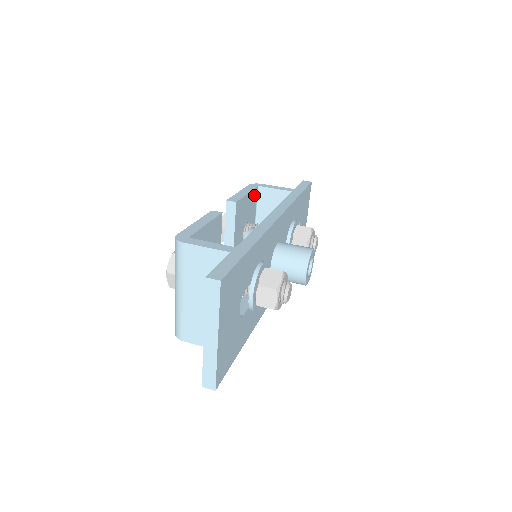
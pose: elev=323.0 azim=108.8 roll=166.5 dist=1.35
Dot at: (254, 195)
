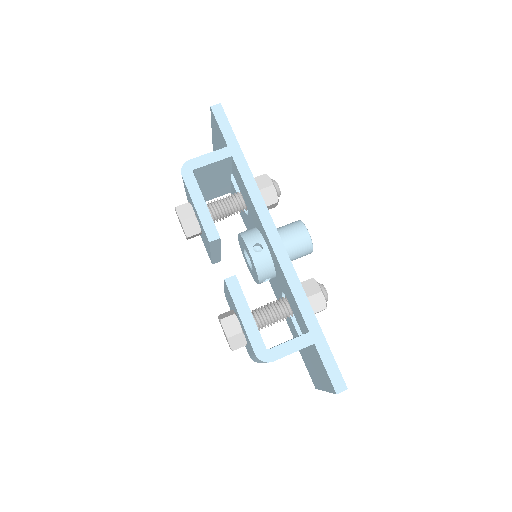
Dot at: occluded
